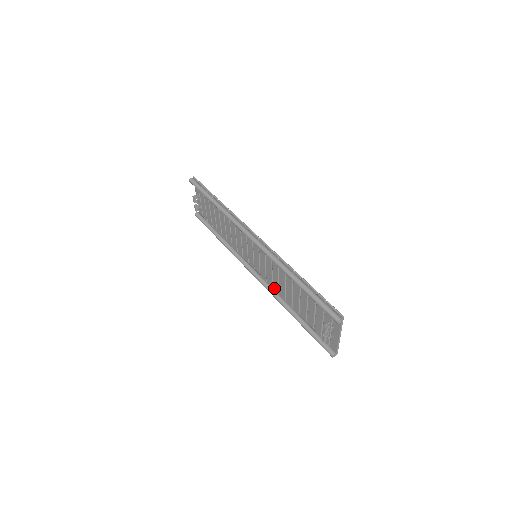
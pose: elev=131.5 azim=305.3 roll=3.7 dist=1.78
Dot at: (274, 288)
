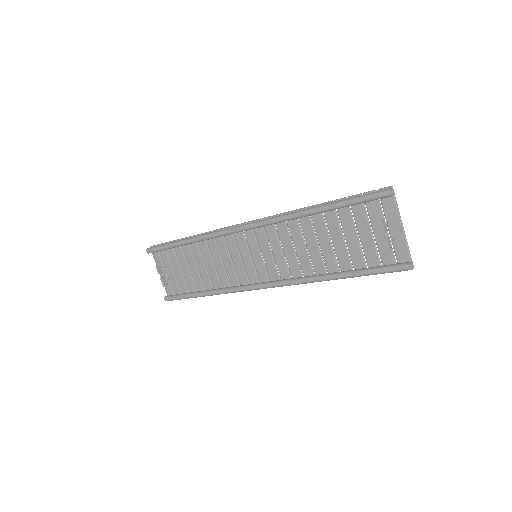
Dot at: (294, 277)
